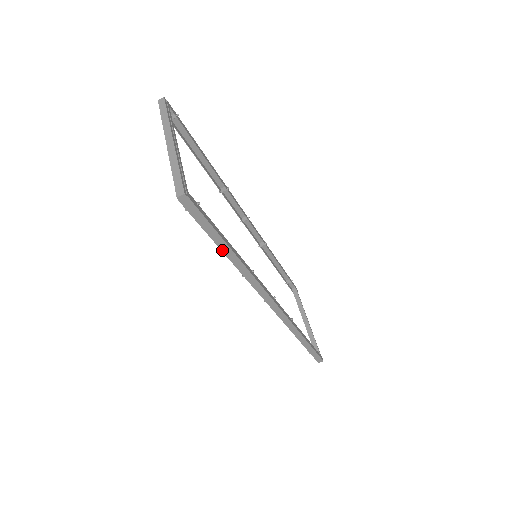
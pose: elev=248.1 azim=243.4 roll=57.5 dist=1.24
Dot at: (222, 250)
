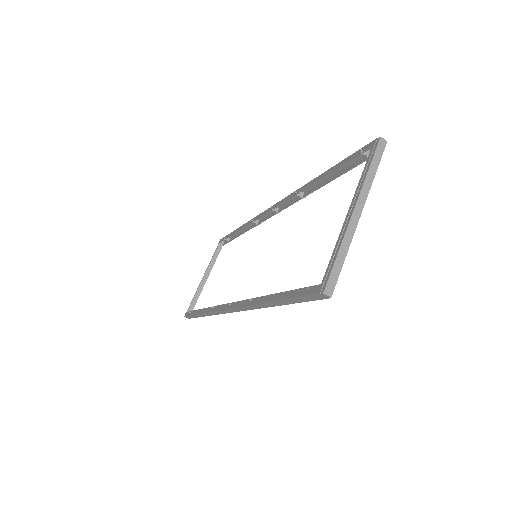
Dot at: (275, 301)
